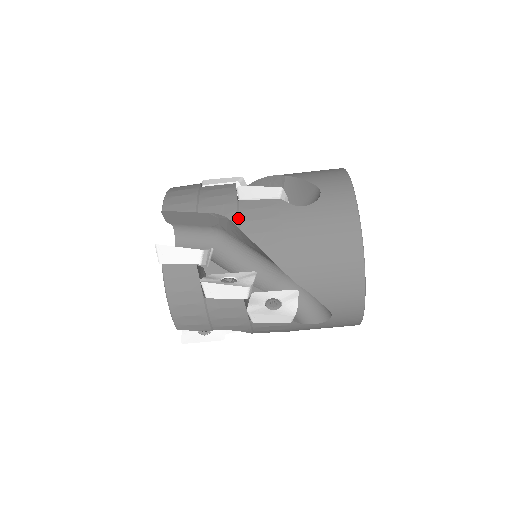
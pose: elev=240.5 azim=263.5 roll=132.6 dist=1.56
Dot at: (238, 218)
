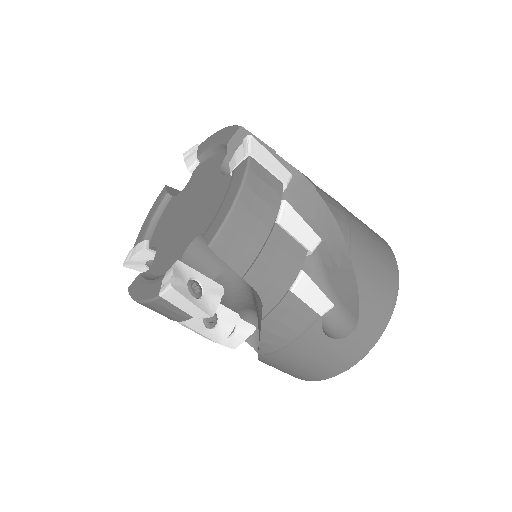
Dot at: (312, 182)
